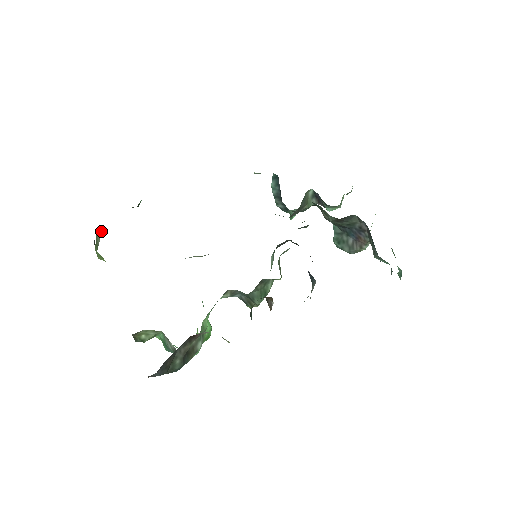
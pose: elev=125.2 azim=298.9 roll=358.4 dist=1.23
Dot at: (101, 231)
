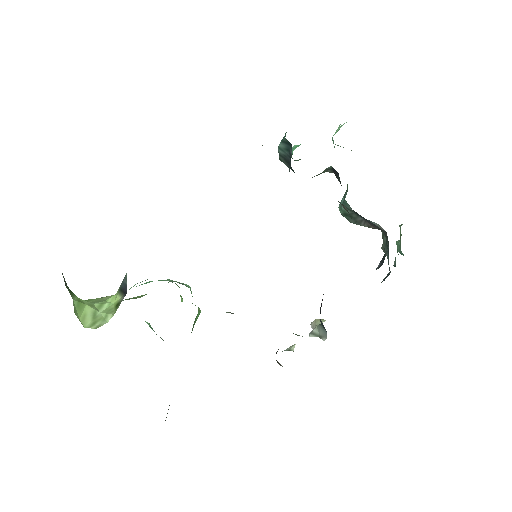
Dot at: occluded
